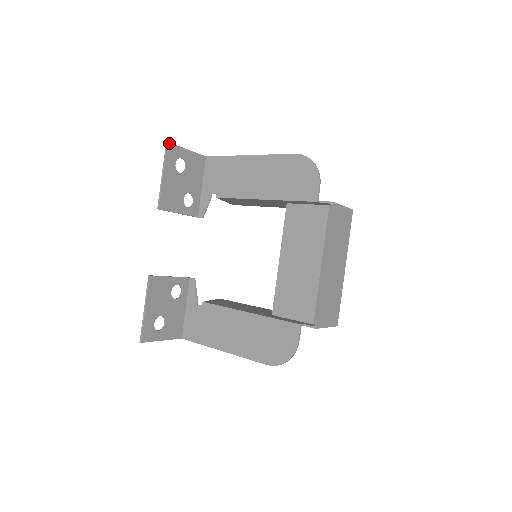
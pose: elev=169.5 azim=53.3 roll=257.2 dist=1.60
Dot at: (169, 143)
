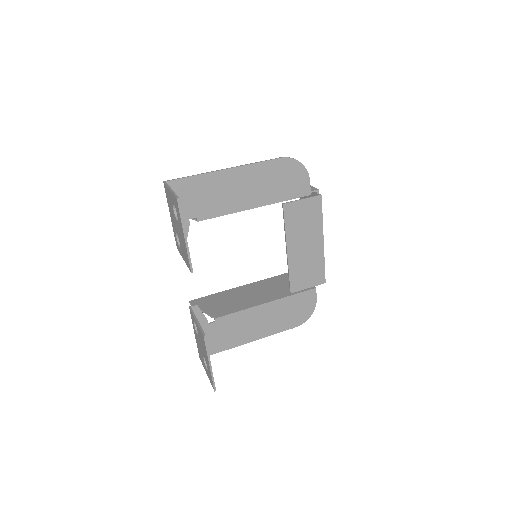
Dot at: (178, 198)
